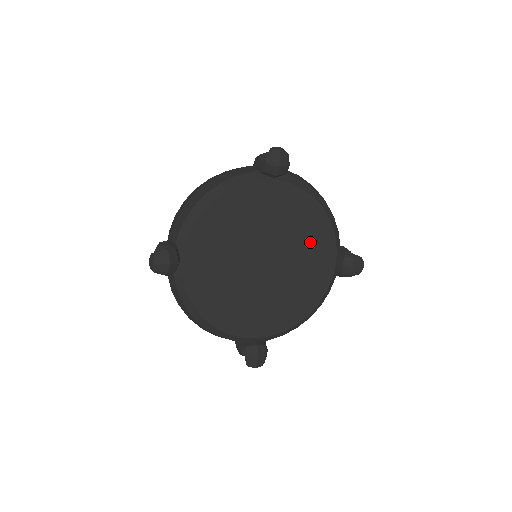
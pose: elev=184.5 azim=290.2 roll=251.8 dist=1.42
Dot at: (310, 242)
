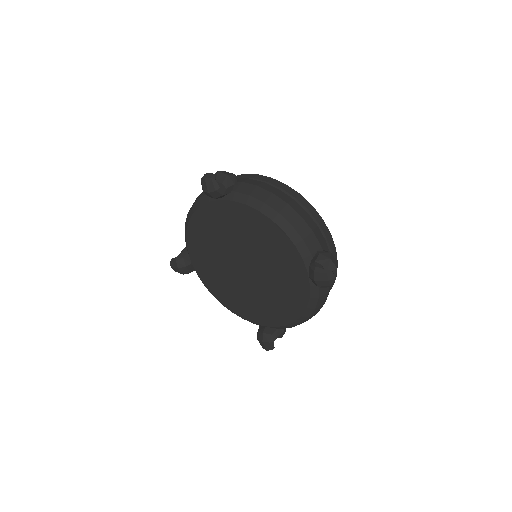
Dot at: (274, 252)
